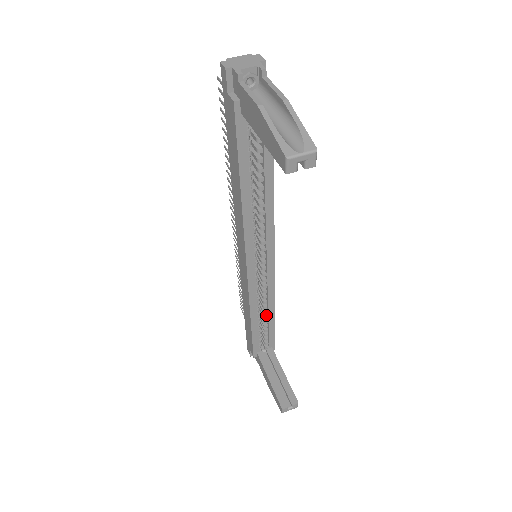
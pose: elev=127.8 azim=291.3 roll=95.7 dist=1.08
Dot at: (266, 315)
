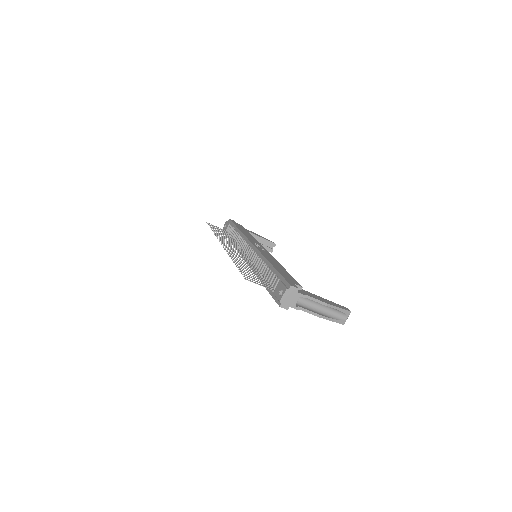
Dot at: occluded
